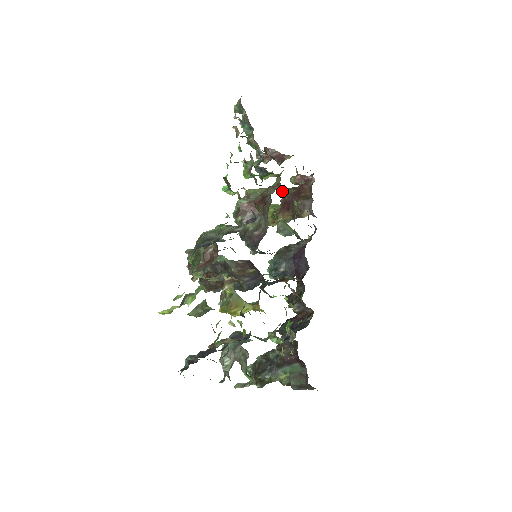
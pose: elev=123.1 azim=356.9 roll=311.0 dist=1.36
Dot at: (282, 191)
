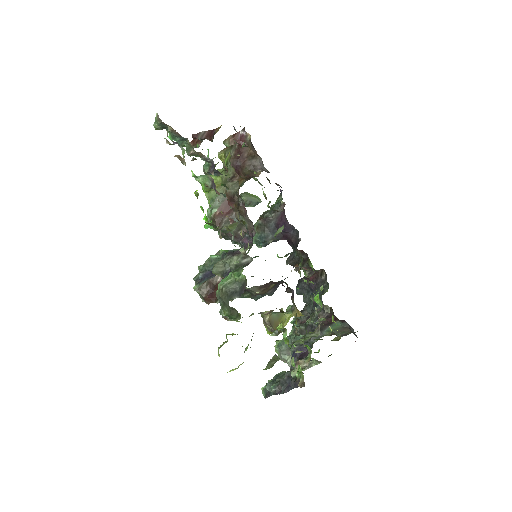
Dot at: (219, 156)
